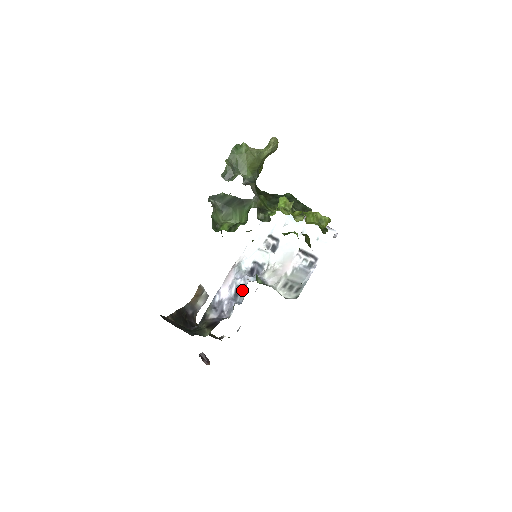
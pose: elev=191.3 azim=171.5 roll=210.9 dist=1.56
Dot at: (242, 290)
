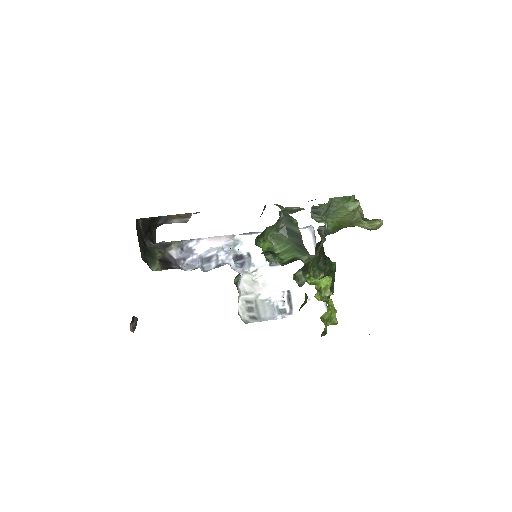
Dot at: (216, 263)
